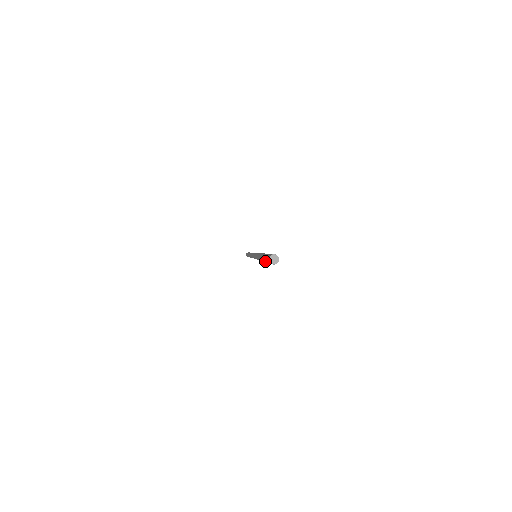
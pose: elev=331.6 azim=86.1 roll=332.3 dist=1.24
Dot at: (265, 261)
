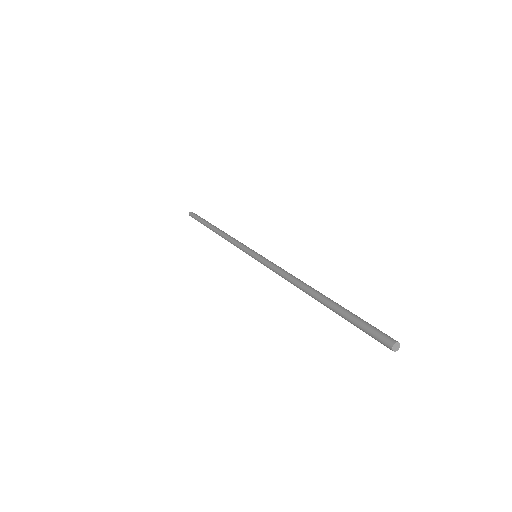
Dot at: (354, 325)
